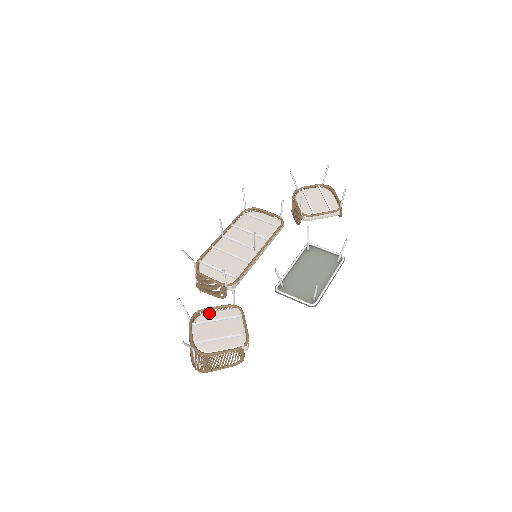
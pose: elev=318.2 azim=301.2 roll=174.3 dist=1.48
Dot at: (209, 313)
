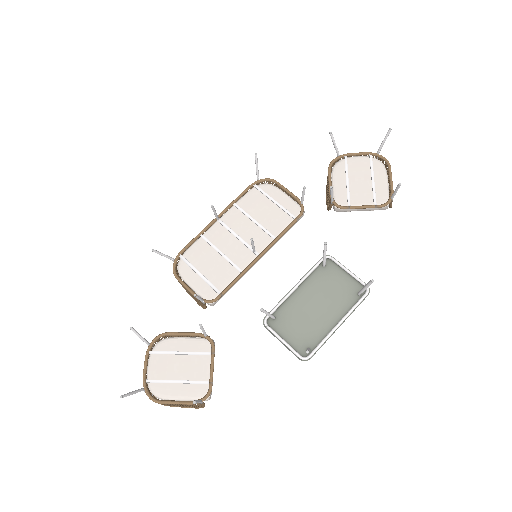
Dot at: (174, 339)
